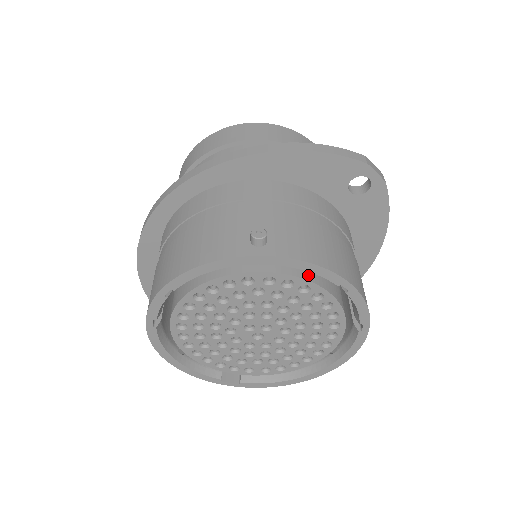
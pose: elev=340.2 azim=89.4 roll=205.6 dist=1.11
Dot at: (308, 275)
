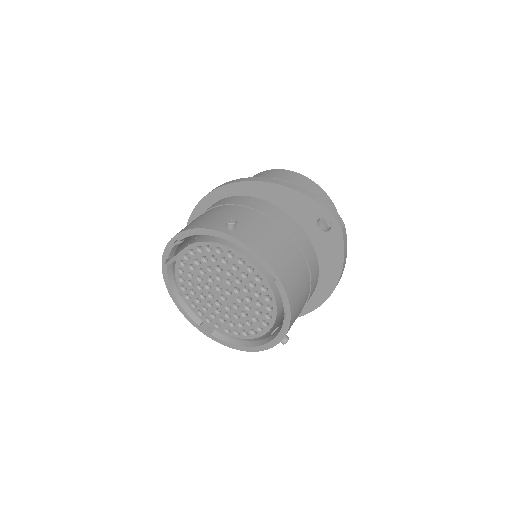
Dot at: (255, 261)
